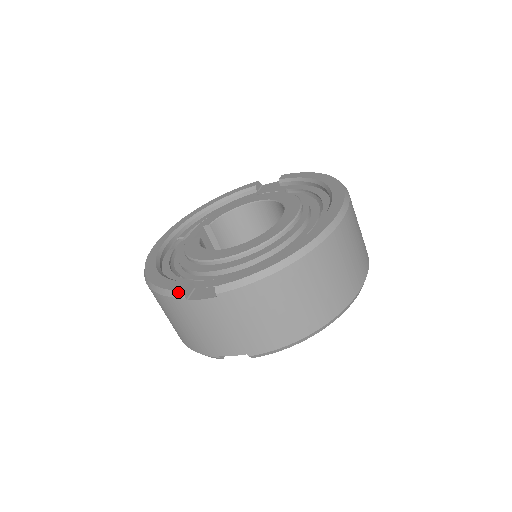
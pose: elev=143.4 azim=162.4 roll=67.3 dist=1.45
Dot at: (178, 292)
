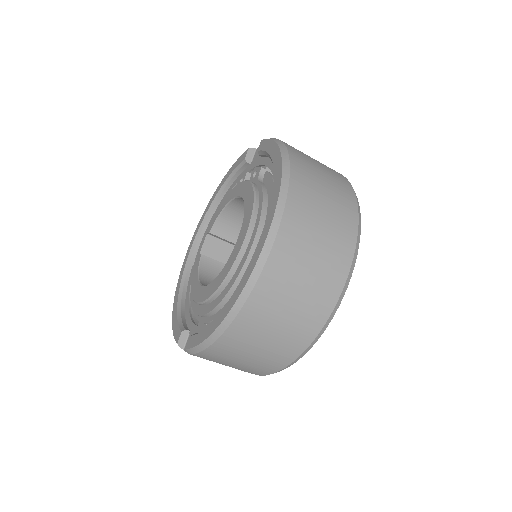
Dot at: occluded
